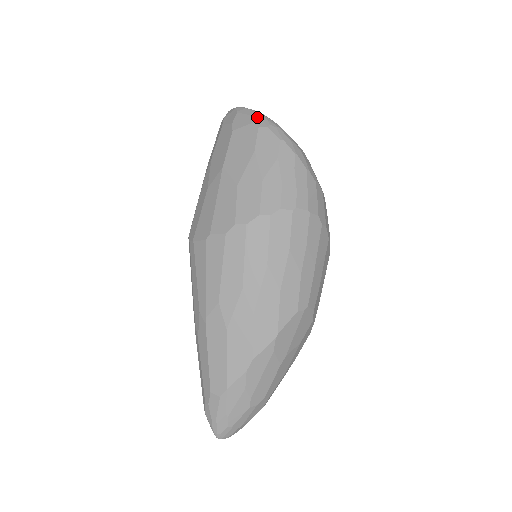
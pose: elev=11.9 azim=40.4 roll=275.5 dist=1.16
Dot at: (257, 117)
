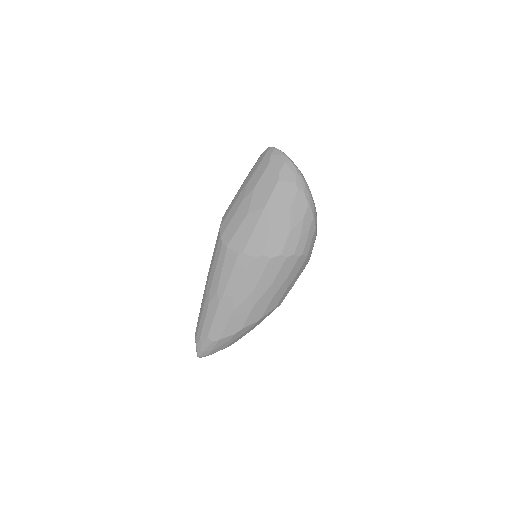
Dot at: (299, 178)
